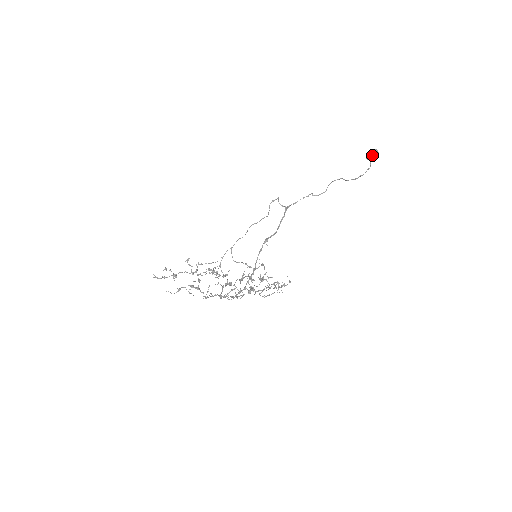
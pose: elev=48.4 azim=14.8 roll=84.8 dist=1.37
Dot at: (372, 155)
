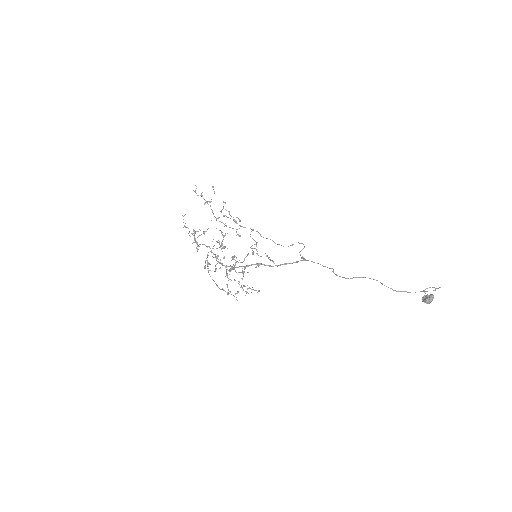
Dot at: (424, 297)
